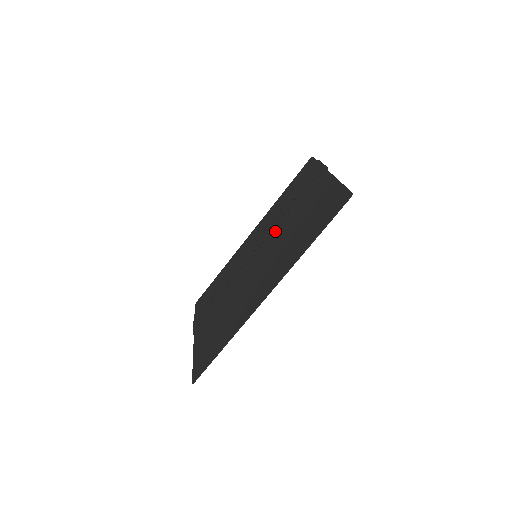
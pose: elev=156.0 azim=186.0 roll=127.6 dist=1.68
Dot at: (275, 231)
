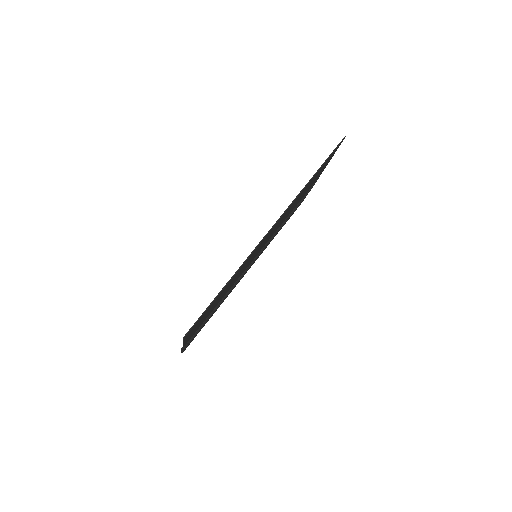
Dot at: occluded
